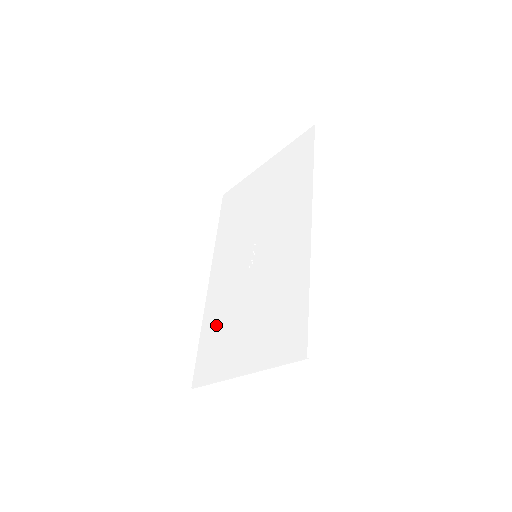
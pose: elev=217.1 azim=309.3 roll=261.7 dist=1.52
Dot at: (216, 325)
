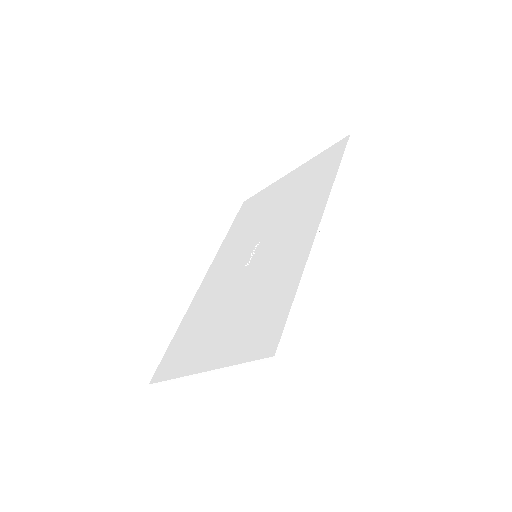
Dot at: (195, 321)
